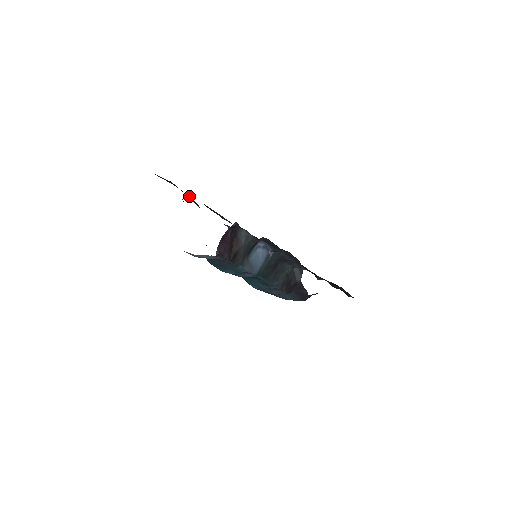
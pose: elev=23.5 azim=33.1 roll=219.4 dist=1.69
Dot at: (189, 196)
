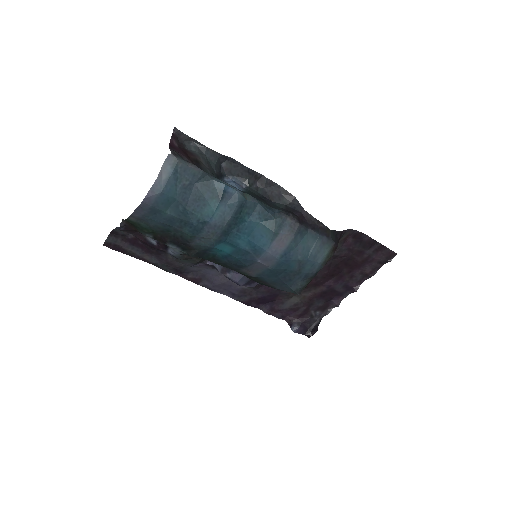
Dot at: (156, 259)
